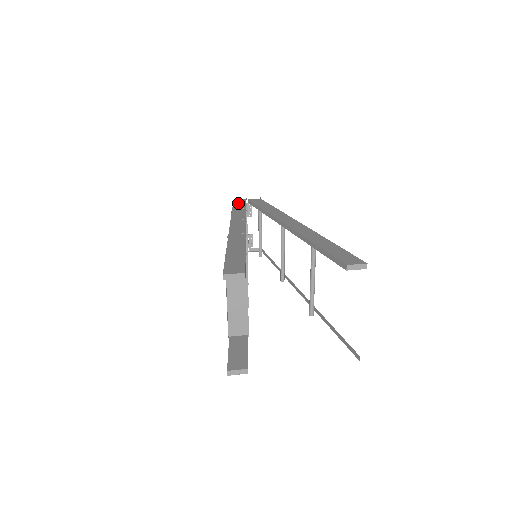
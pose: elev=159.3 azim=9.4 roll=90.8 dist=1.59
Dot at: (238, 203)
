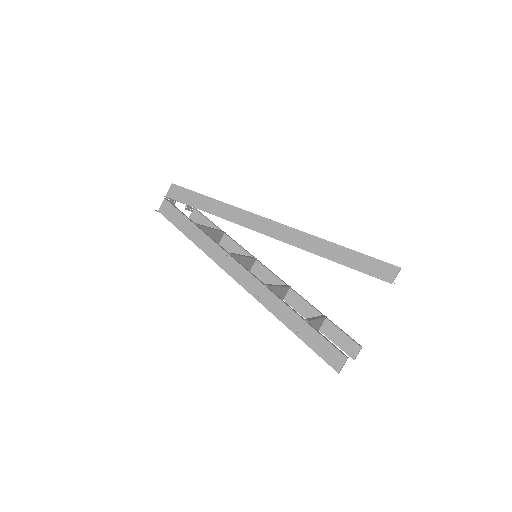
Dot at: (173, 218)
